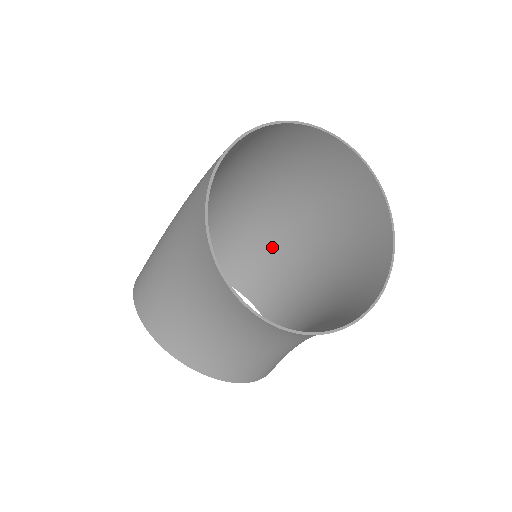
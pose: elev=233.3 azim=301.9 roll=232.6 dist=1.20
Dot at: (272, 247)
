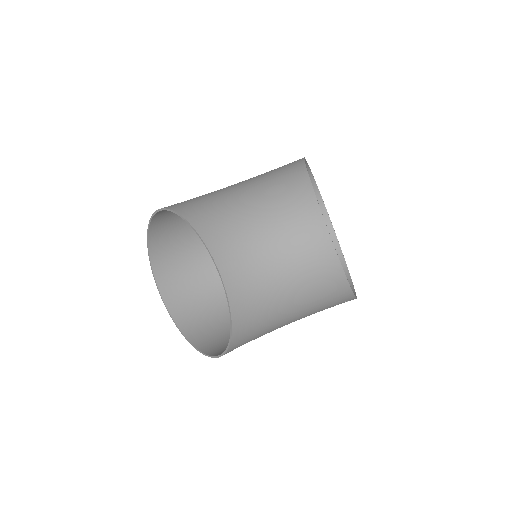
Dot at: occluded
